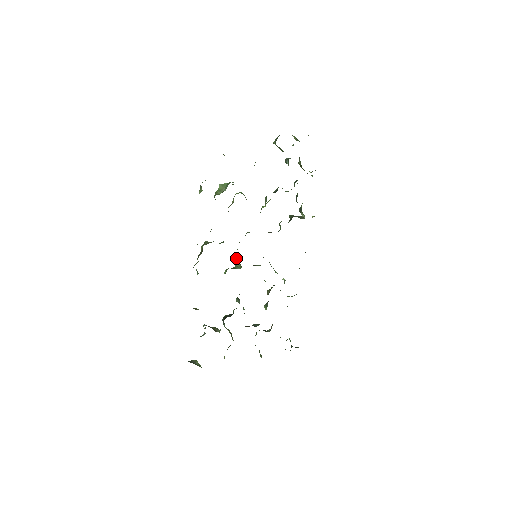
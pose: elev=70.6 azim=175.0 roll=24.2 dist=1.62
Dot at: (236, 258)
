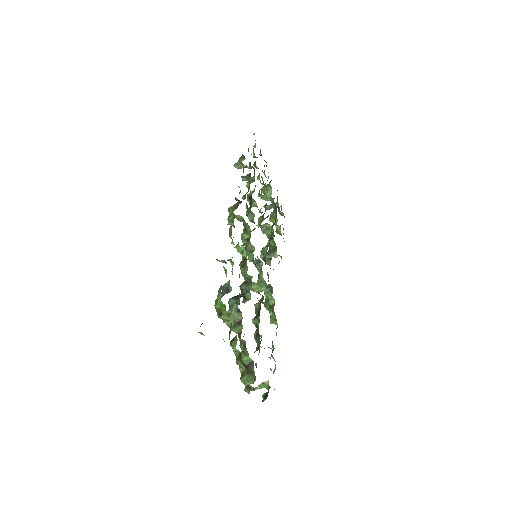
Dot at: (248, 242)
